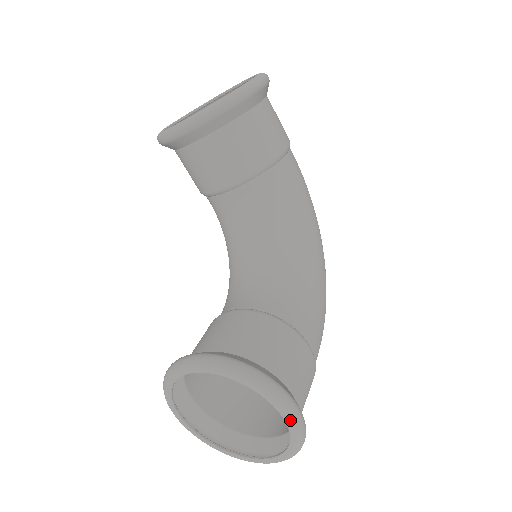
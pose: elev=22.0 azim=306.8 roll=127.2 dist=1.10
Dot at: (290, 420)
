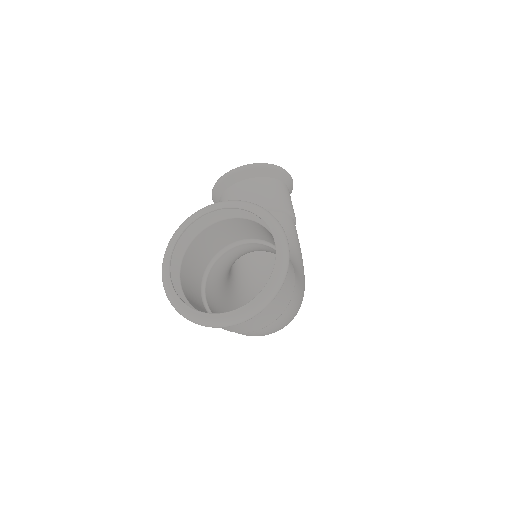
Dot at: (281, 244)
